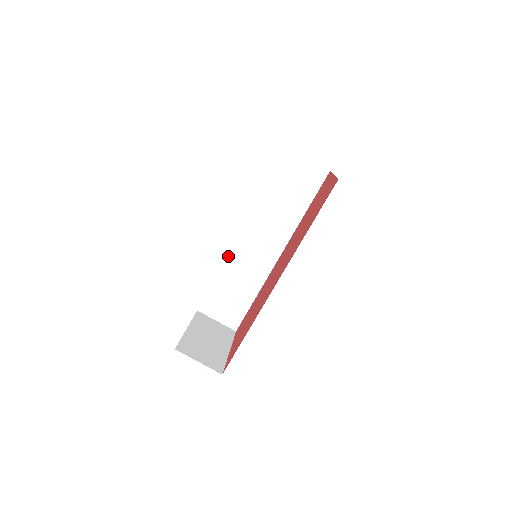
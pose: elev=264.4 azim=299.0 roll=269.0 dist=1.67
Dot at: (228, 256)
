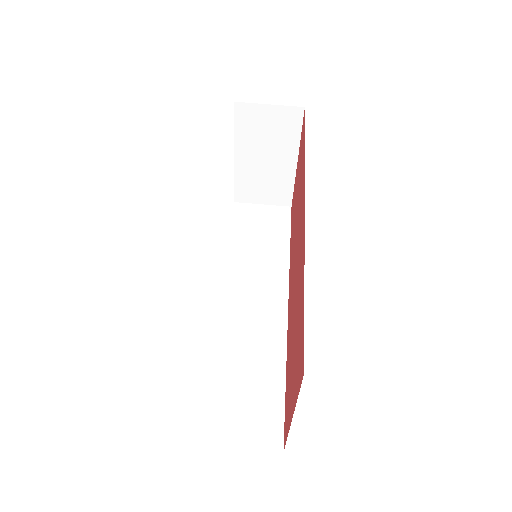
Dot at: (214, 331)
